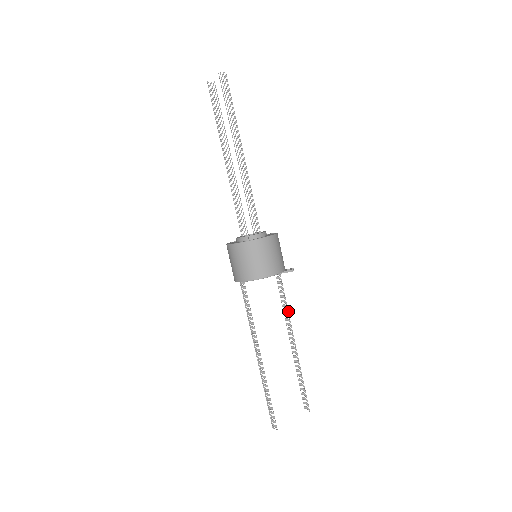
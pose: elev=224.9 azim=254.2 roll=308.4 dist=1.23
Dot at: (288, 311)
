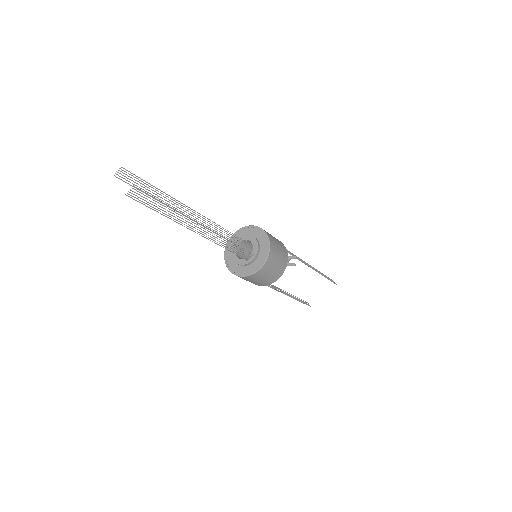
Dot at: (301, 261)
